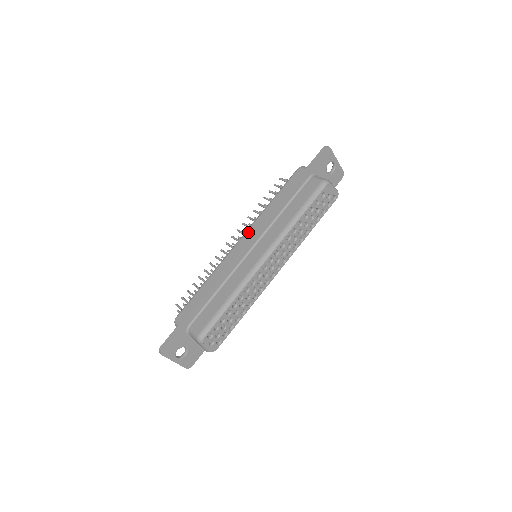
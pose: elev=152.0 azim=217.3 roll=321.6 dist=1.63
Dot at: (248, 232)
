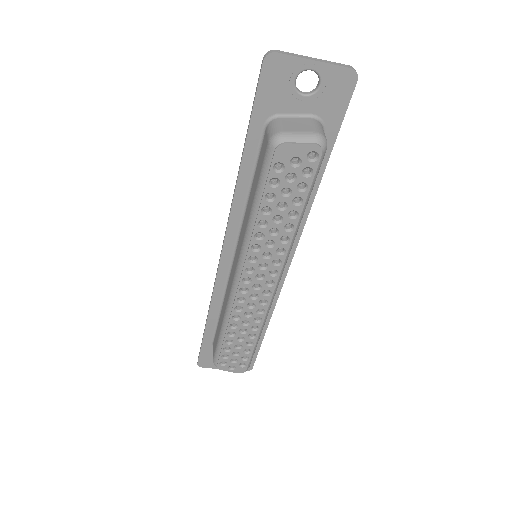
Dot at: occluded
